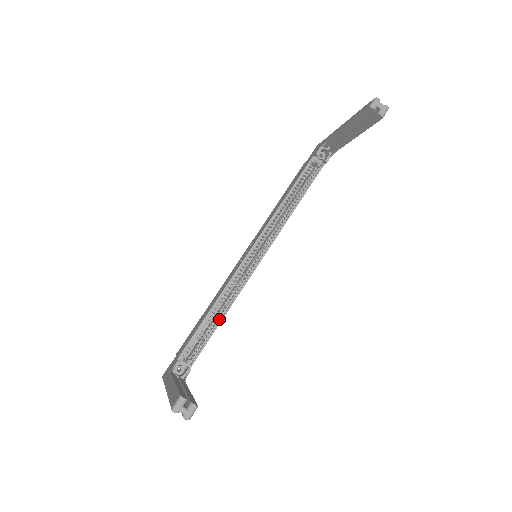
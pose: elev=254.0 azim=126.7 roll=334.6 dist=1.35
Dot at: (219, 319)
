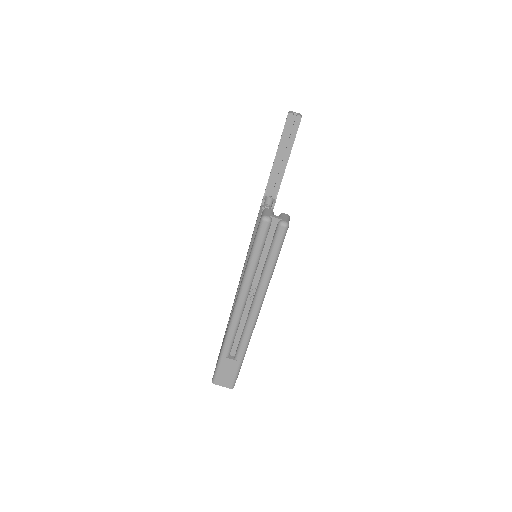
Dot at: occluded
